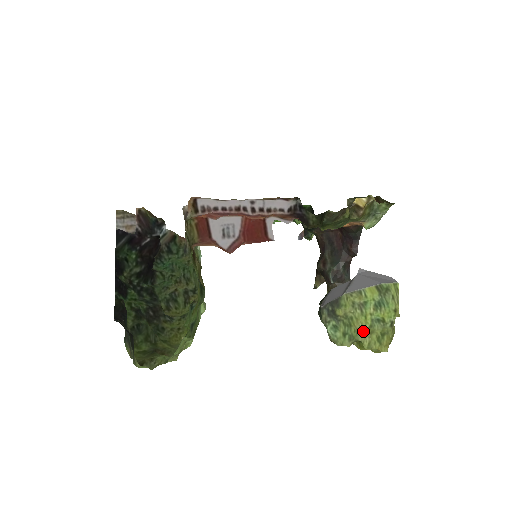
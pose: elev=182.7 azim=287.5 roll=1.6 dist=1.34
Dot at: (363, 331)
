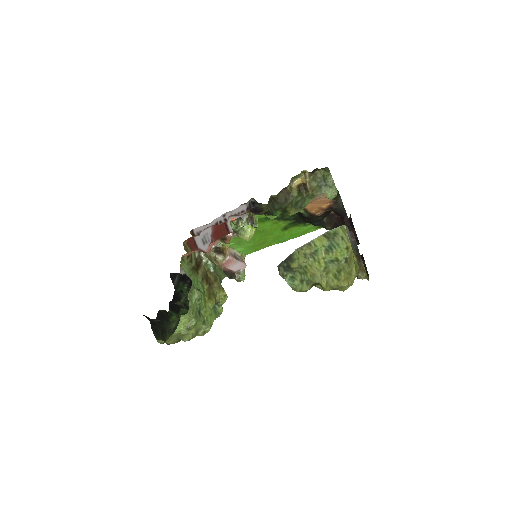
Dot at: (319, 274)
